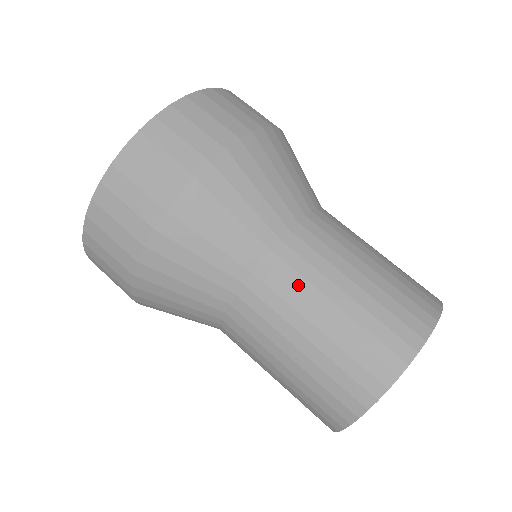
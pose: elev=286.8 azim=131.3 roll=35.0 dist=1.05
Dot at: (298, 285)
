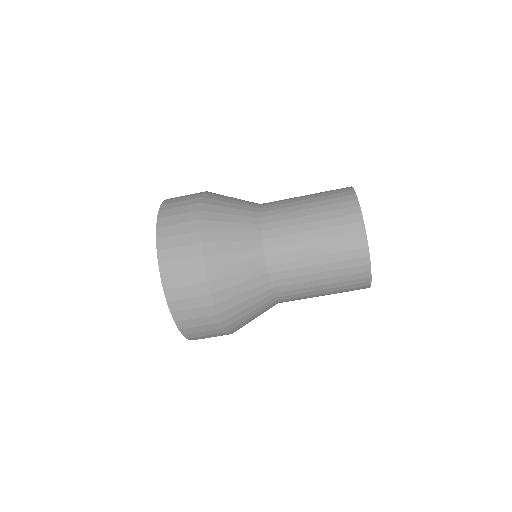
Dot at: (292, 258)
